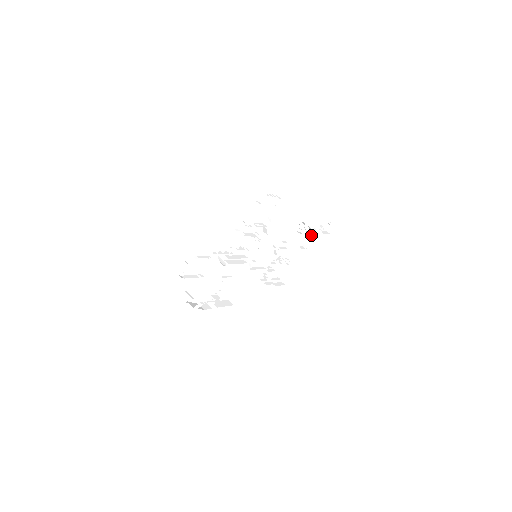
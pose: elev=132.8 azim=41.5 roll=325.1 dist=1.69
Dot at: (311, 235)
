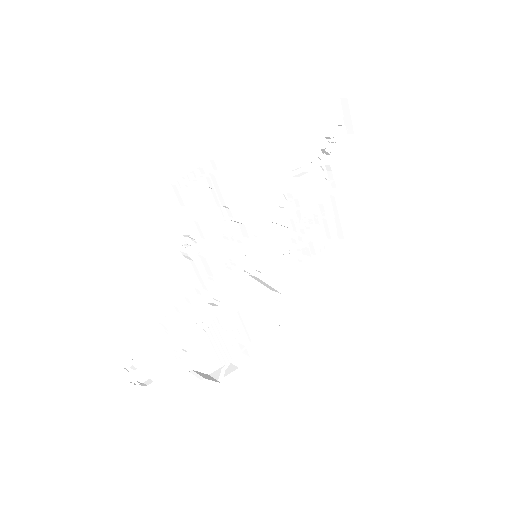
Dot at: (325, 159)
